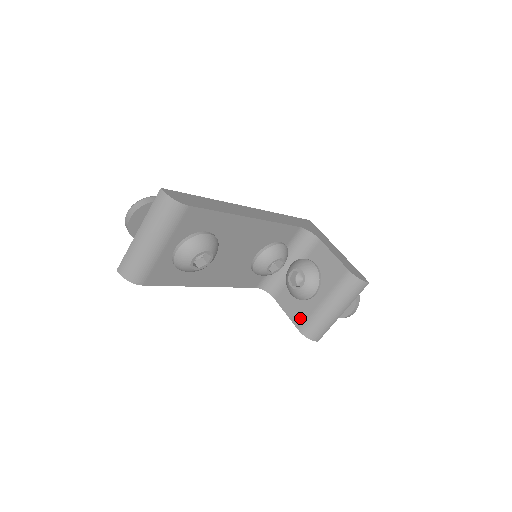
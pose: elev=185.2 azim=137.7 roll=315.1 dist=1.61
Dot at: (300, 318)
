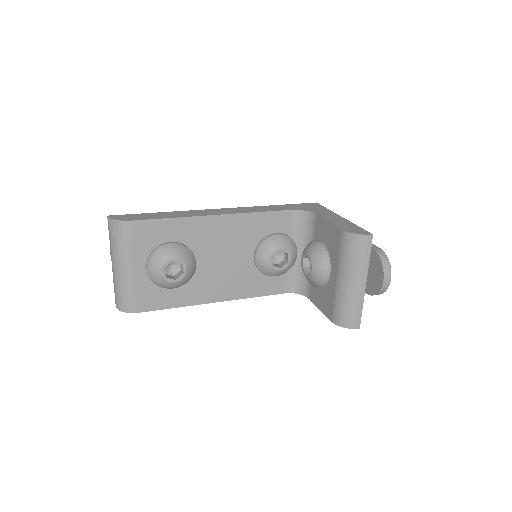
Dot at: (328, 307)
